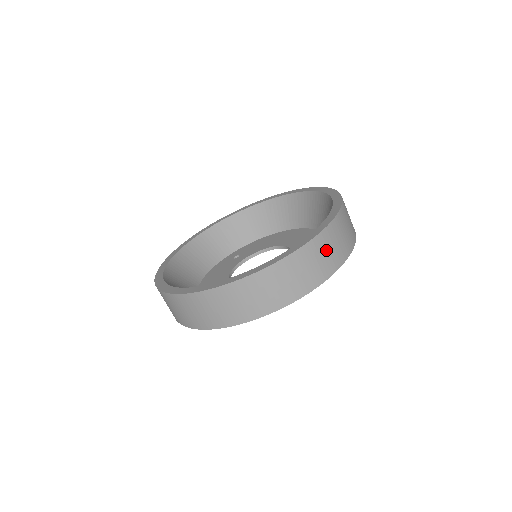
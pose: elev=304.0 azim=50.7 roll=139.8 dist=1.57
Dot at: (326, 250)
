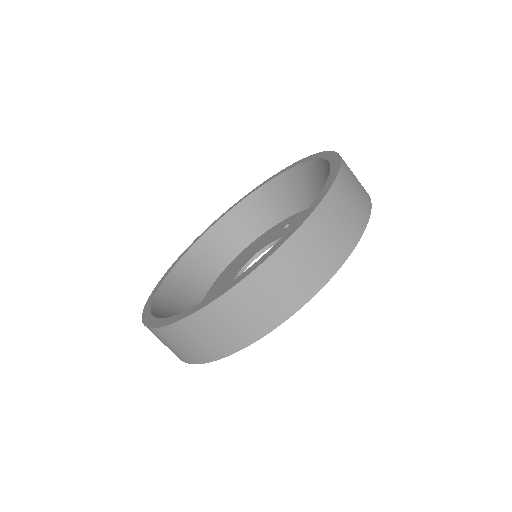
Dot at: occluded
